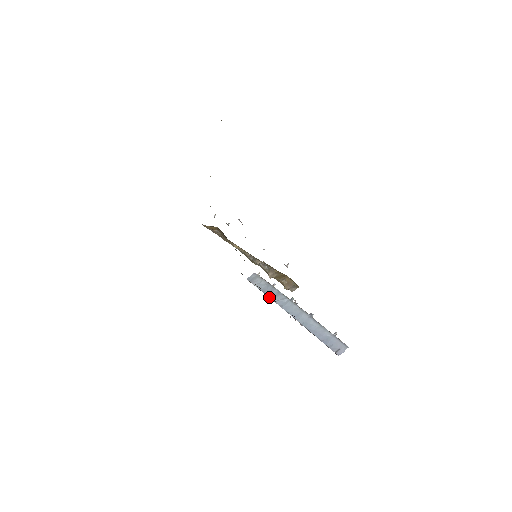
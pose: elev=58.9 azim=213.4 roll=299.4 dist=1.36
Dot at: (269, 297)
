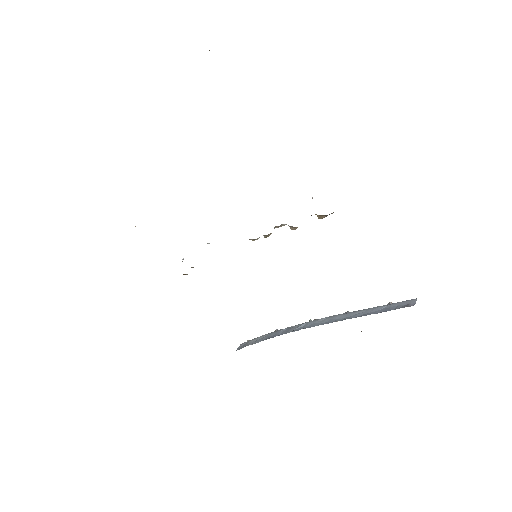
Dot at: occluded
